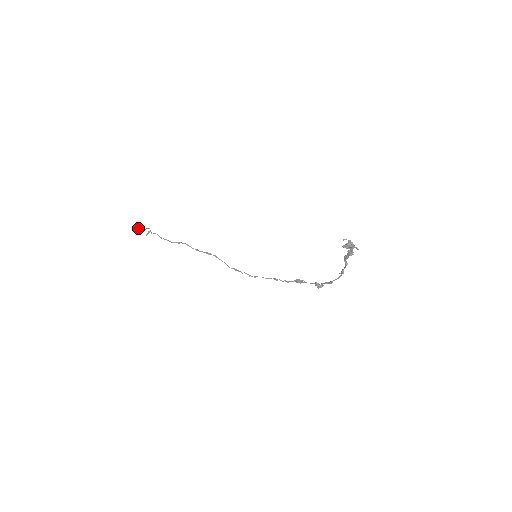
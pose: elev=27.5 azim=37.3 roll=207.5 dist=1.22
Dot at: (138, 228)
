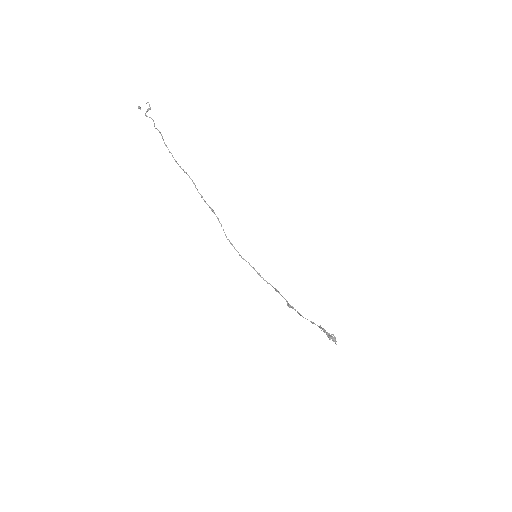
Dot at: occluded
